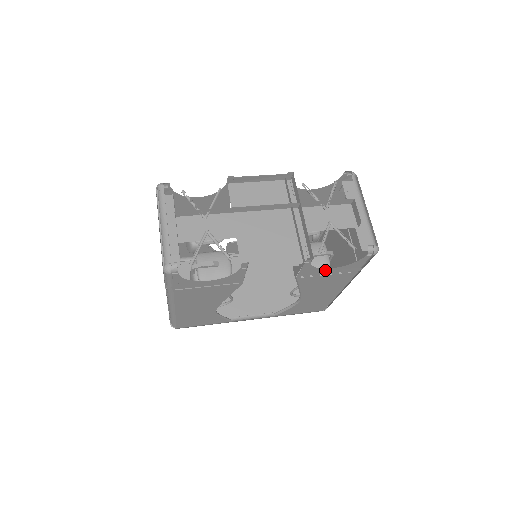
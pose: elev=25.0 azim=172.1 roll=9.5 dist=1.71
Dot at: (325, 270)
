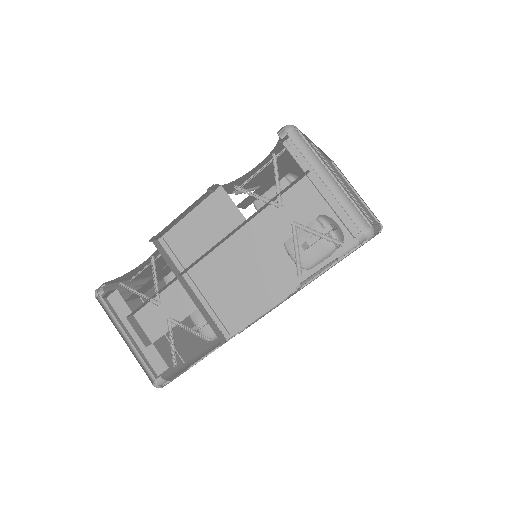
Dot at: occluded
